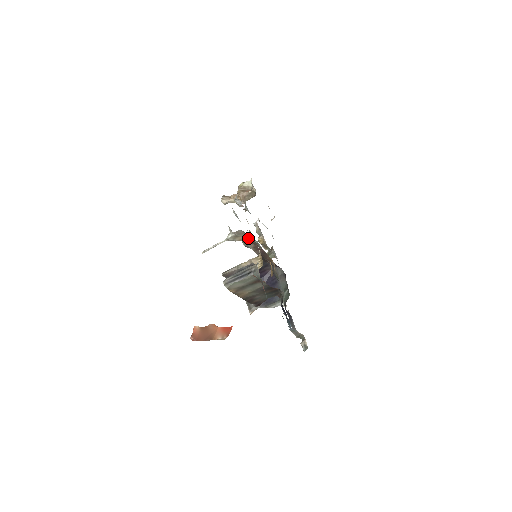
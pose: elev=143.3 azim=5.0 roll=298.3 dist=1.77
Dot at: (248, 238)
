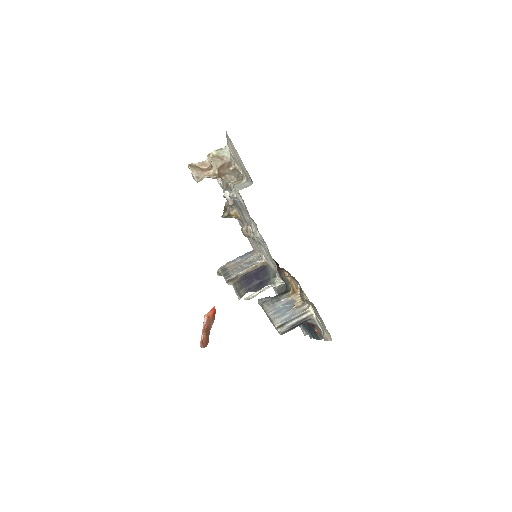
Dot at: (288, 276)
